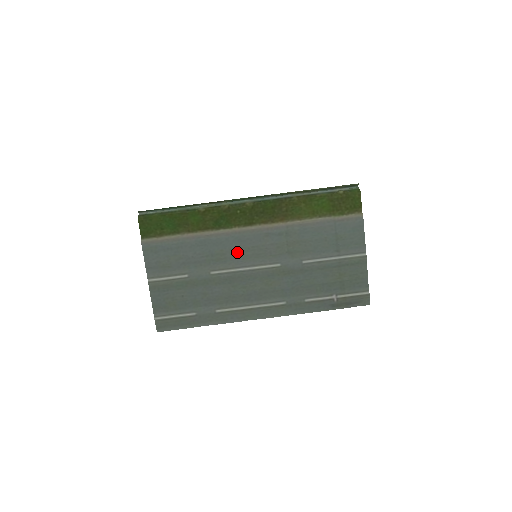
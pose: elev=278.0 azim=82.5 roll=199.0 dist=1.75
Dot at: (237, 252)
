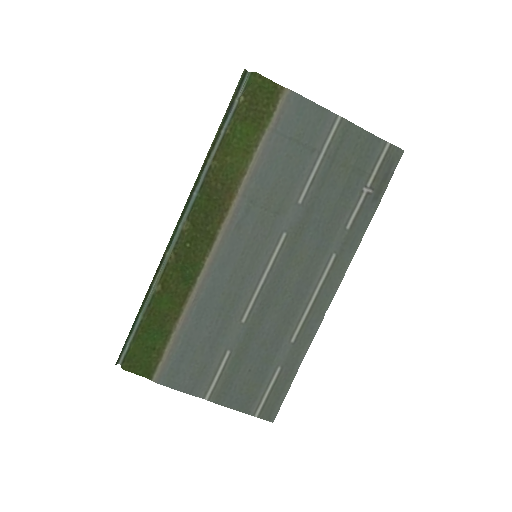
Dot at: (237, 276)
